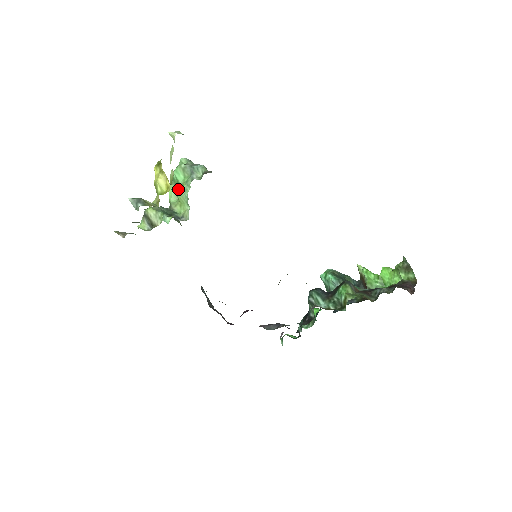
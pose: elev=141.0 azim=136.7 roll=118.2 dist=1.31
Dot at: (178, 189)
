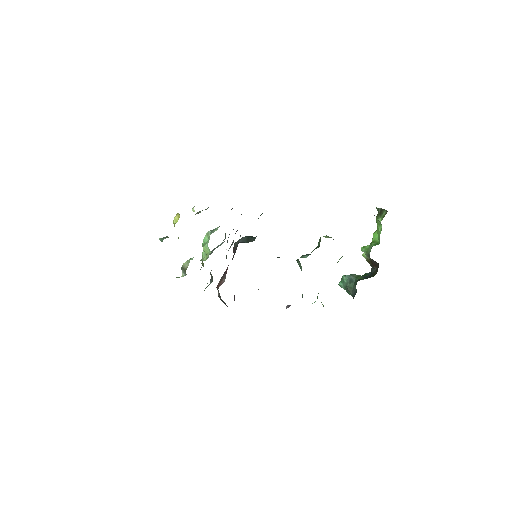
Dot at: (204, 245)
